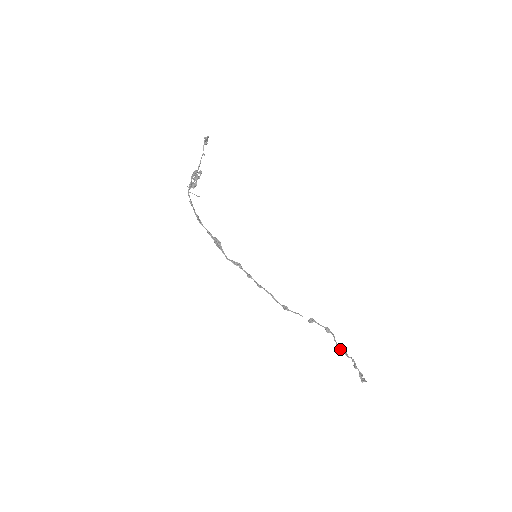
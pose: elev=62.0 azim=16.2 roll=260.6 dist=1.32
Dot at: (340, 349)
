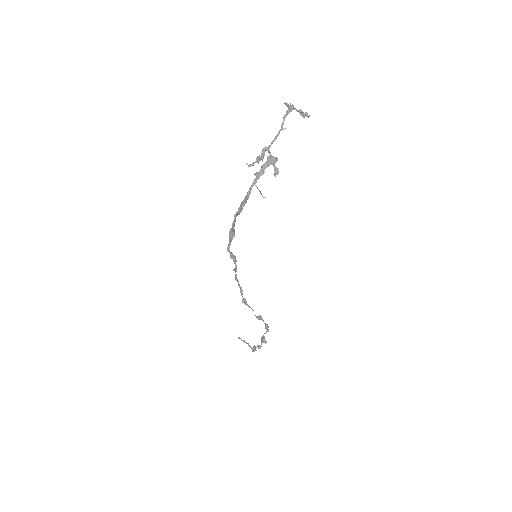
Dot at: (266, 342)
